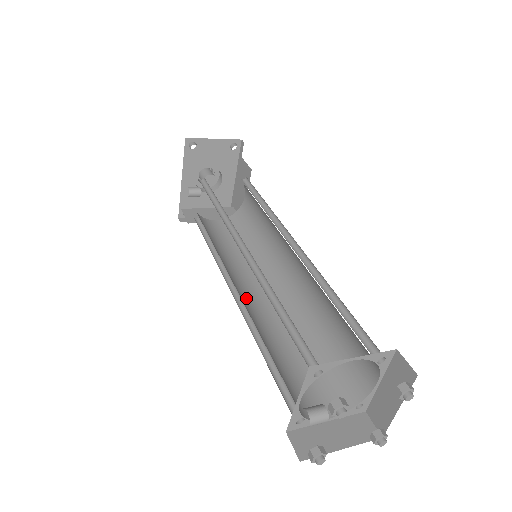
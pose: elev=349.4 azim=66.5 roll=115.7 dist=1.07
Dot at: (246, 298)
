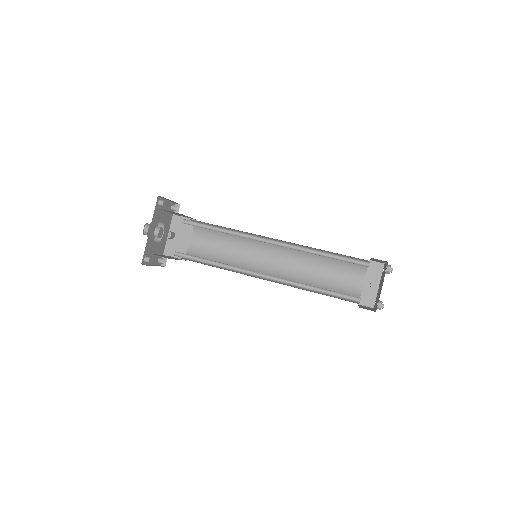
Dot at: (268, 278)
